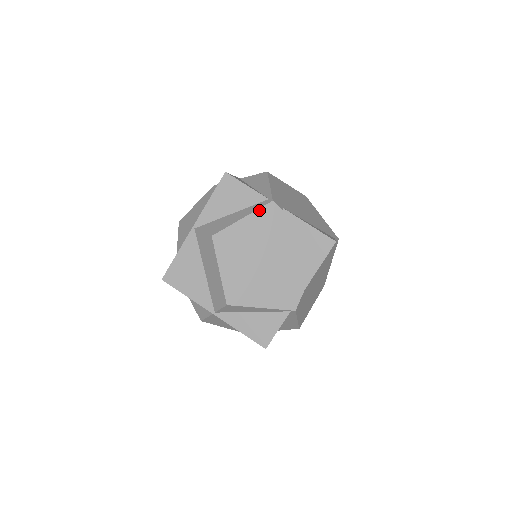
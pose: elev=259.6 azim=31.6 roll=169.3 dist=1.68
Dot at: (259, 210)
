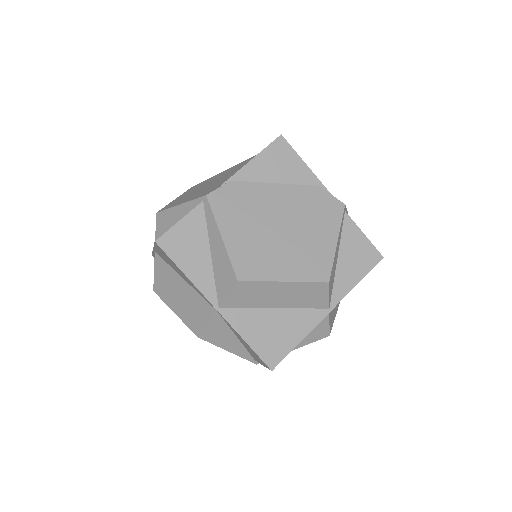
Dot at: (240, 163)
